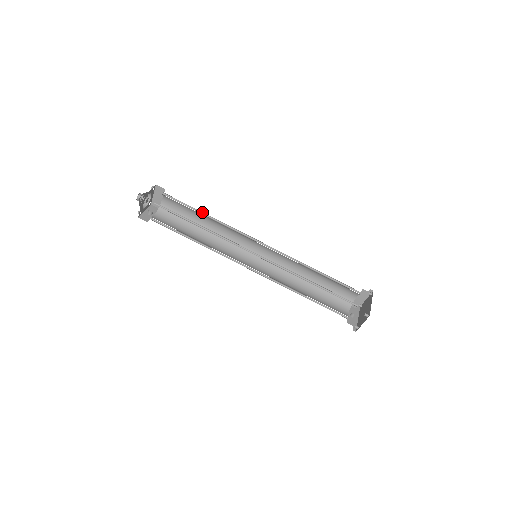
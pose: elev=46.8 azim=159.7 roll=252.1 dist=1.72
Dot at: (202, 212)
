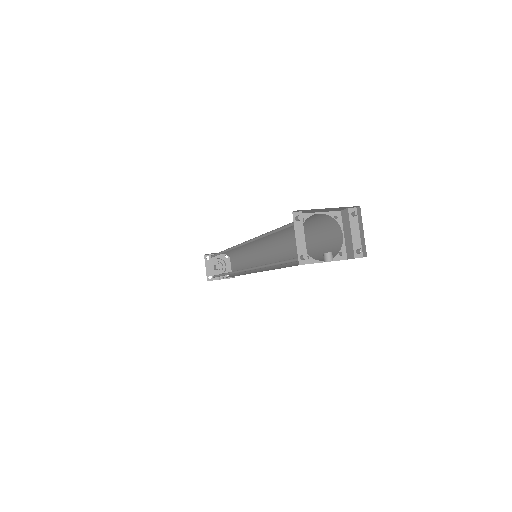
Dot at: occluded
